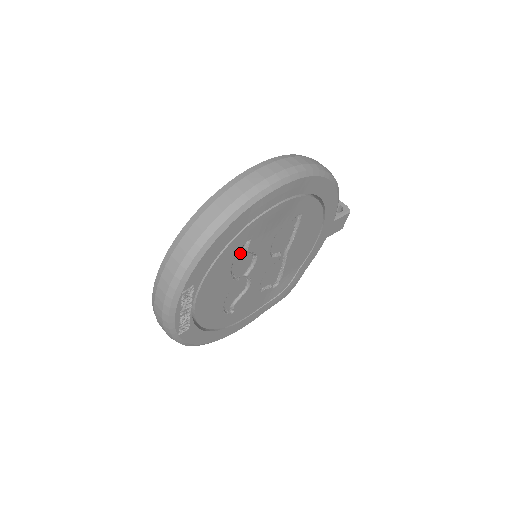
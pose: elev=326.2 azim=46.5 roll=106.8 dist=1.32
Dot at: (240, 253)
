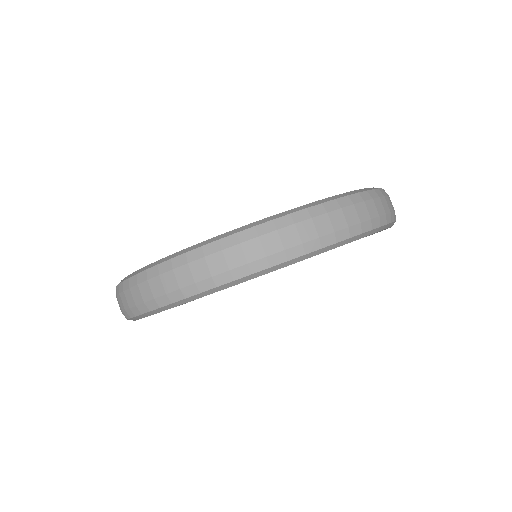
Dot at: occluded
